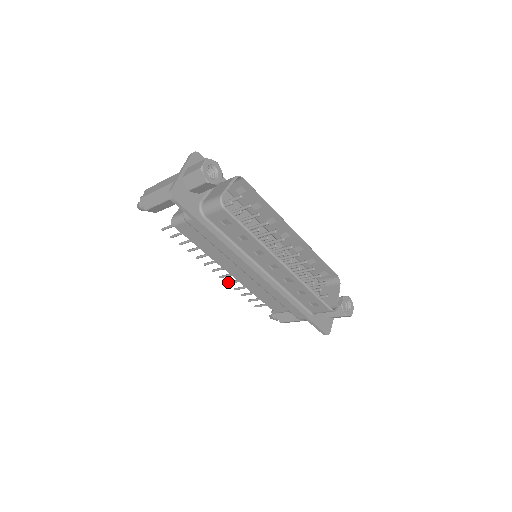
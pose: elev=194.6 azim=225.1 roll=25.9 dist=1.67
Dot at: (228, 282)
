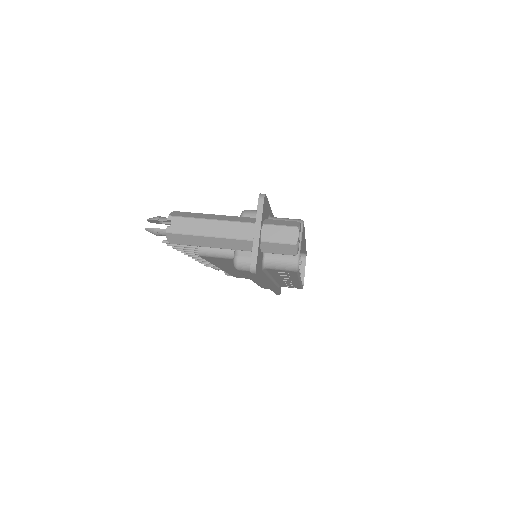
Dot at: (198, 260)
